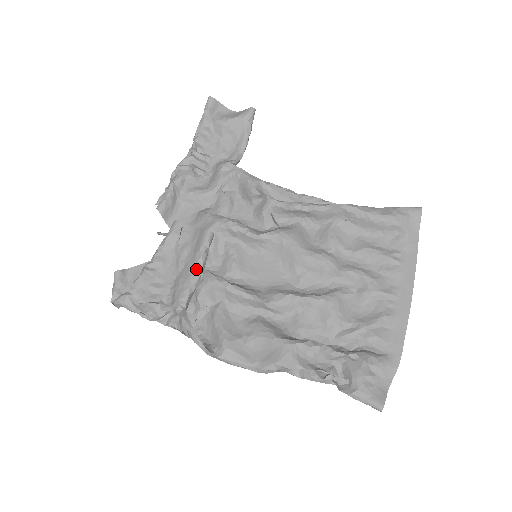
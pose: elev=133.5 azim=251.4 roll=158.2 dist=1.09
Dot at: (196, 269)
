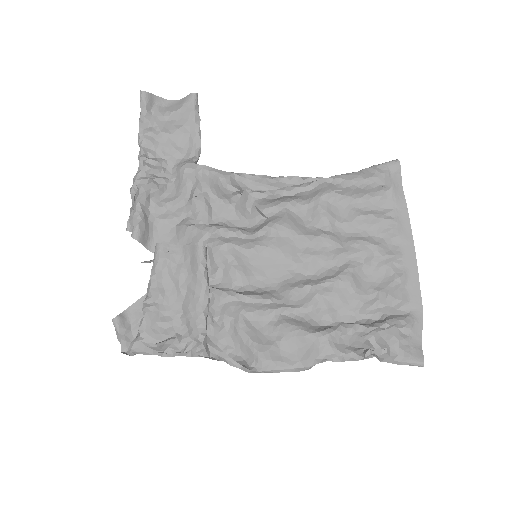
Dot at: (202, 290)
